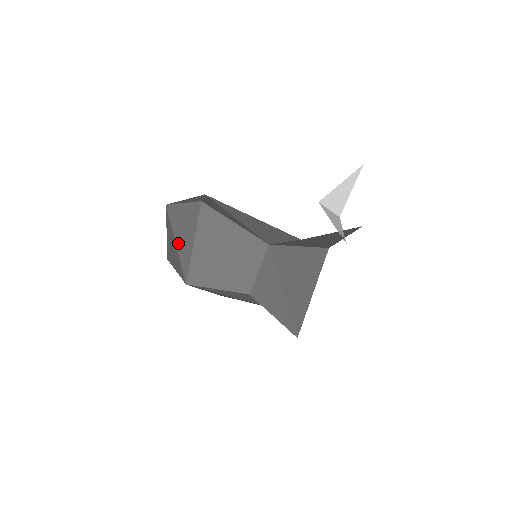
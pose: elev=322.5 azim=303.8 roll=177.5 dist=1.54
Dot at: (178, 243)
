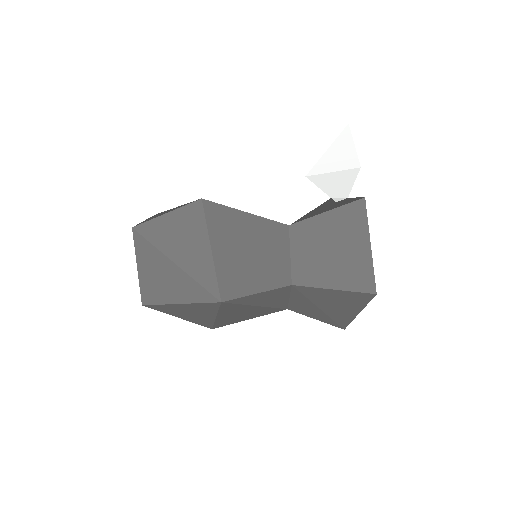
Dot at: (181, 262)
